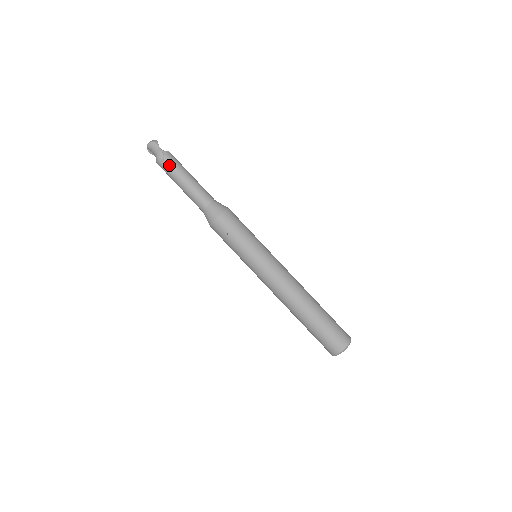
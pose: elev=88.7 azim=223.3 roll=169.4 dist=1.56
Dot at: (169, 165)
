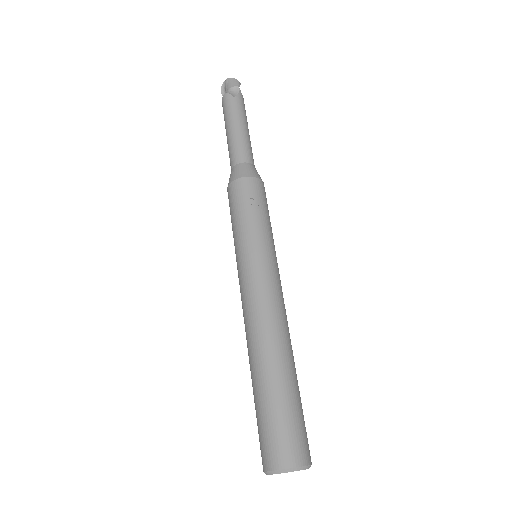
Dot at: (237, 103)
